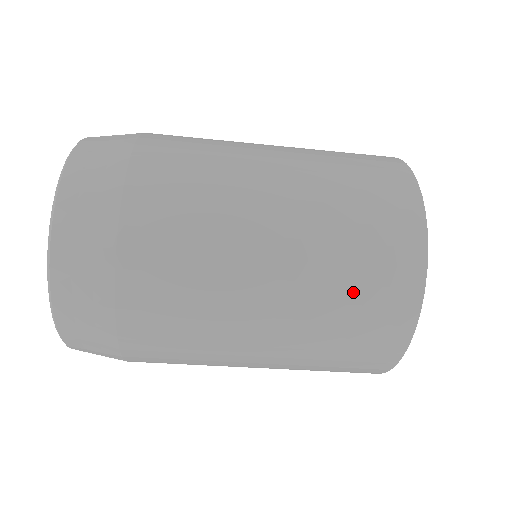
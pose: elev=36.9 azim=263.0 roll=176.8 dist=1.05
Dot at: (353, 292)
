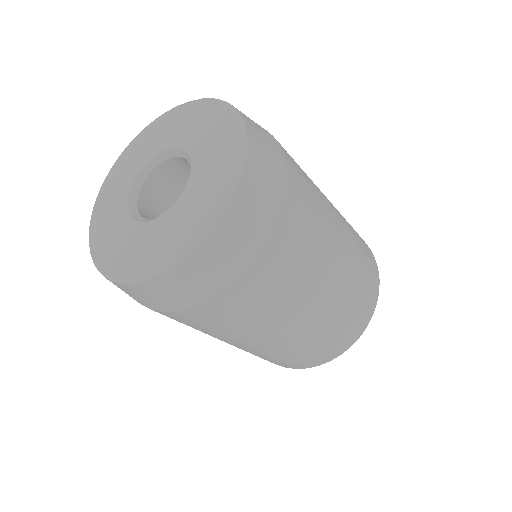
Dot at: (359, 243)
